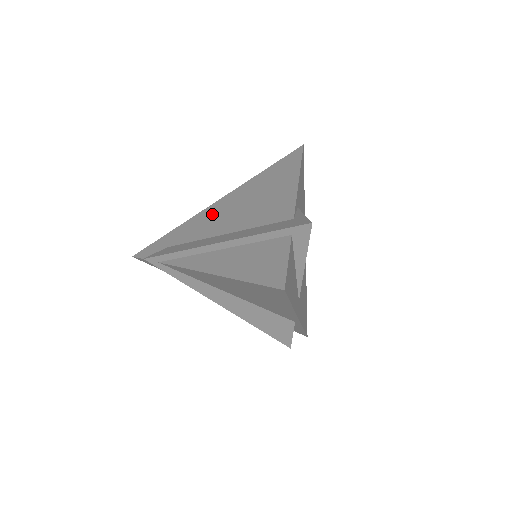
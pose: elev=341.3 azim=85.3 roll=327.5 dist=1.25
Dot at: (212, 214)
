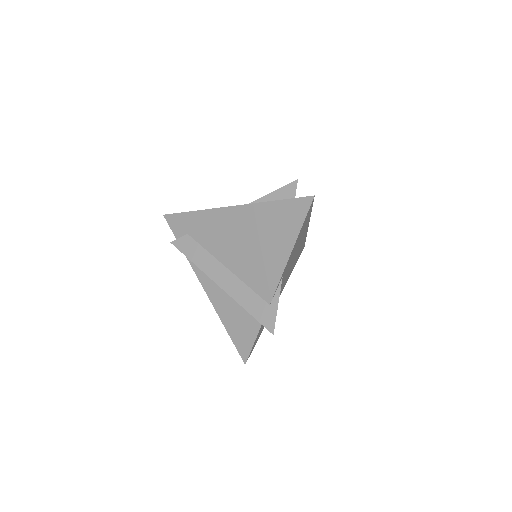
Dot at: (222, 225)
